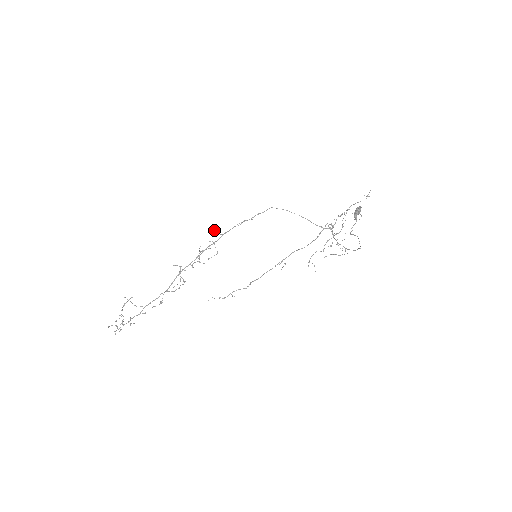
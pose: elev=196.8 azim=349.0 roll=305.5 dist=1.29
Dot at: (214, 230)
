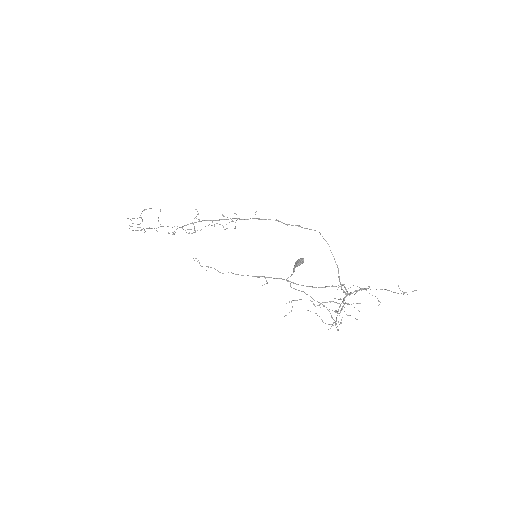
Dot at: (256, 211)
